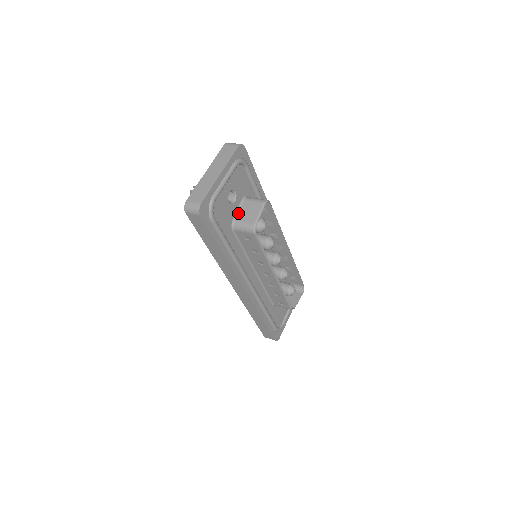
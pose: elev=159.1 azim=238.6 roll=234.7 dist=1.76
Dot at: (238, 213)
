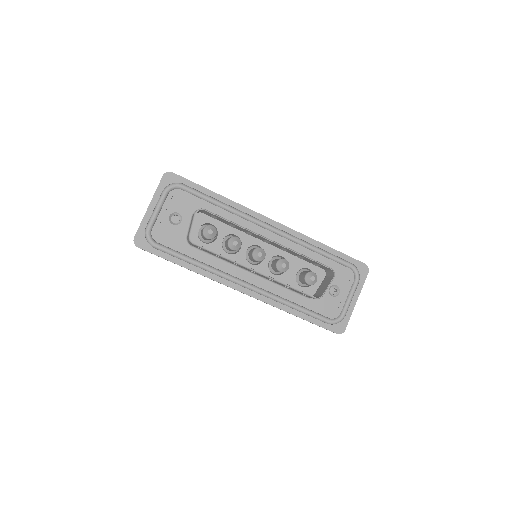
Dot at: occluded
